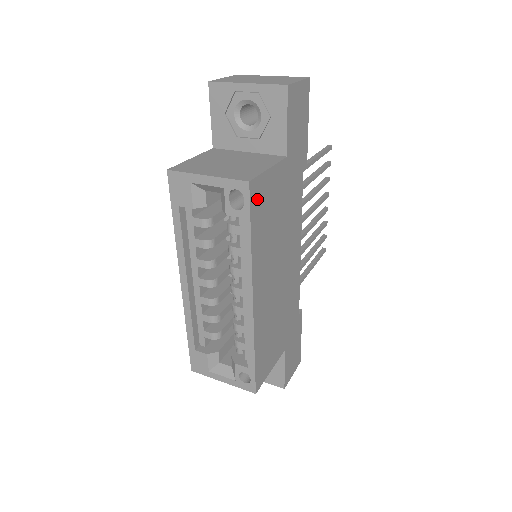
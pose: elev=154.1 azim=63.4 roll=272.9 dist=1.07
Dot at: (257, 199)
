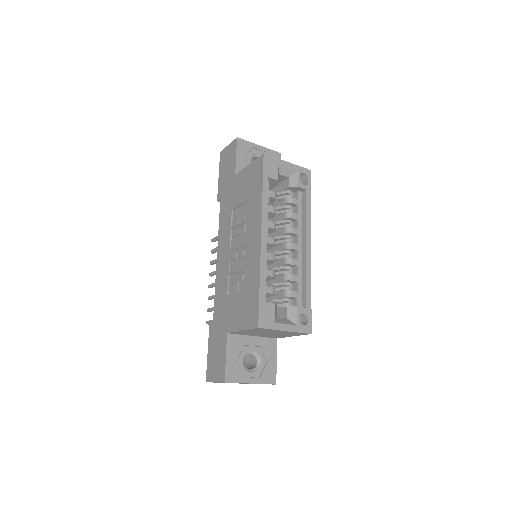
Dot at: occluded
